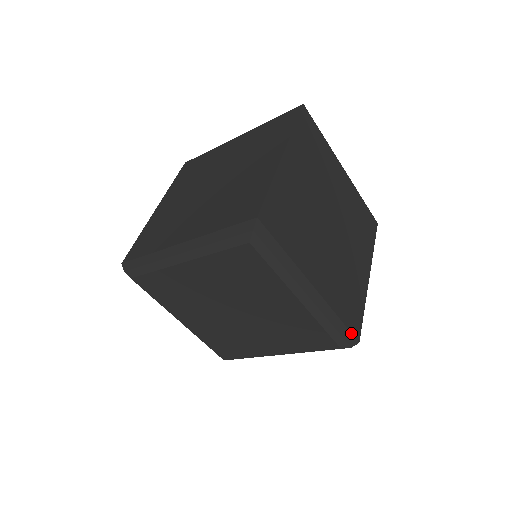
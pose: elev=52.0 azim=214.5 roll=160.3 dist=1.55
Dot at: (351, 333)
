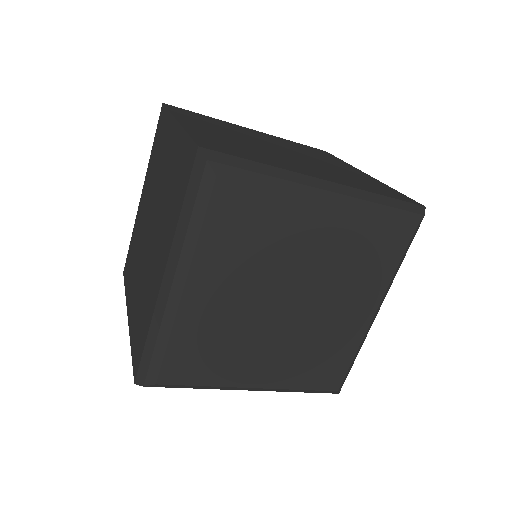
Dot at: occluded
